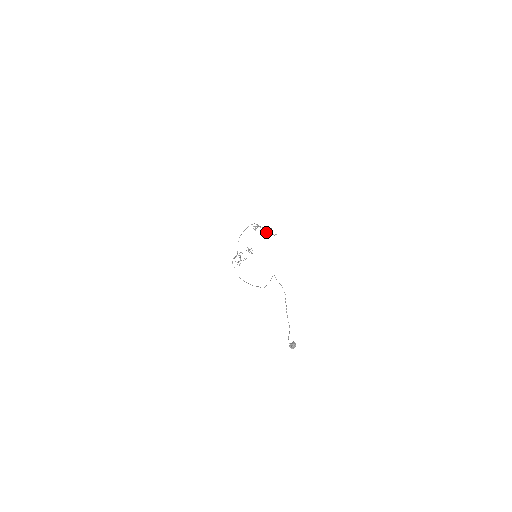
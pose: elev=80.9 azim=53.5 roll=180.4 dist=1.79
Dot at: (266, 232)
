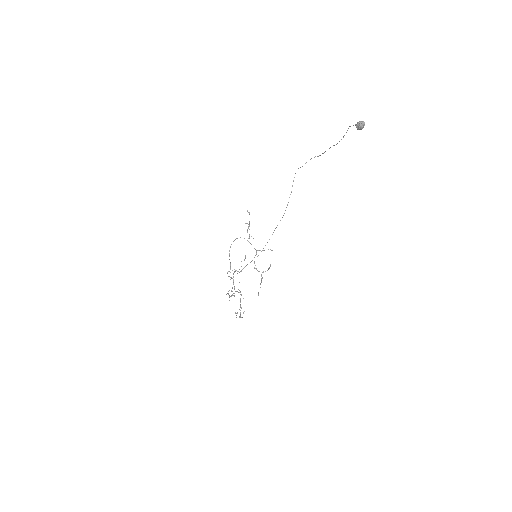
Dot at: occluded
